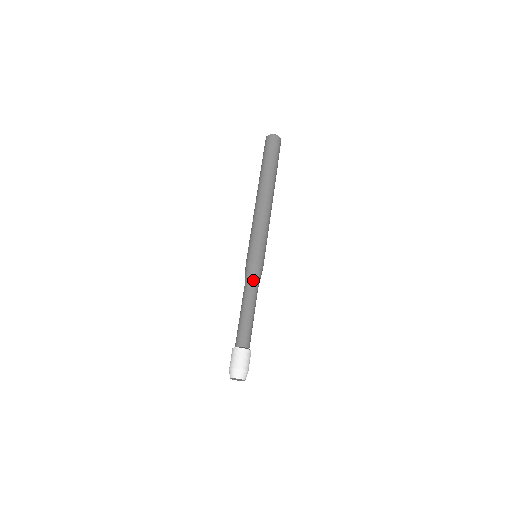
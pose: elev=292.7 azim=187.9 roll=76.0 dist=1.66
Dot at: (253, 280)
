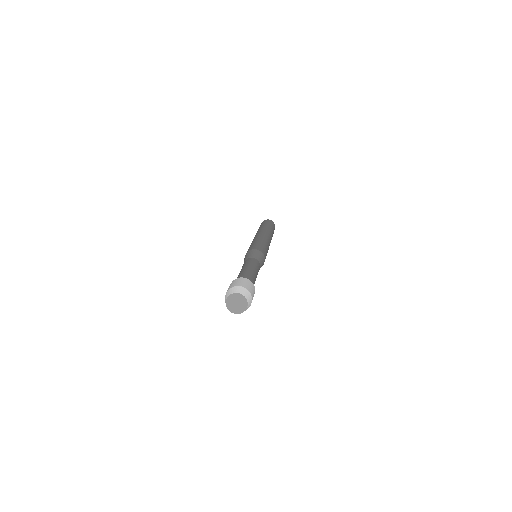
Dot at: (255, 256)
